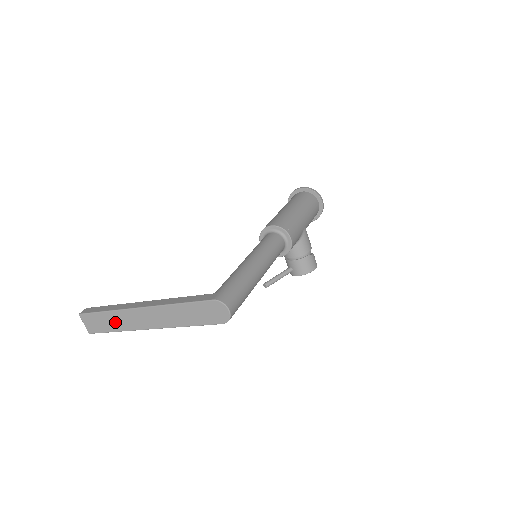
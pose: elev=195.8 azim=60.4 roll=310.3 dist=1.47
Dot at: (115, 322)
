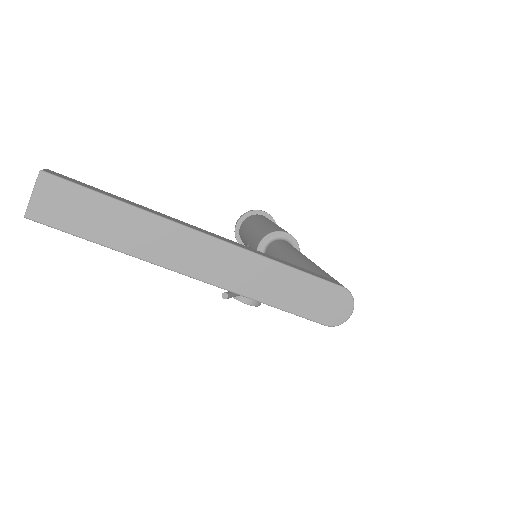
Dot at: (123, 229)
